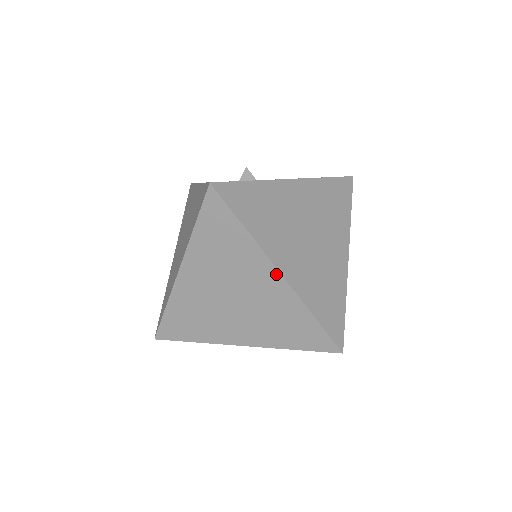
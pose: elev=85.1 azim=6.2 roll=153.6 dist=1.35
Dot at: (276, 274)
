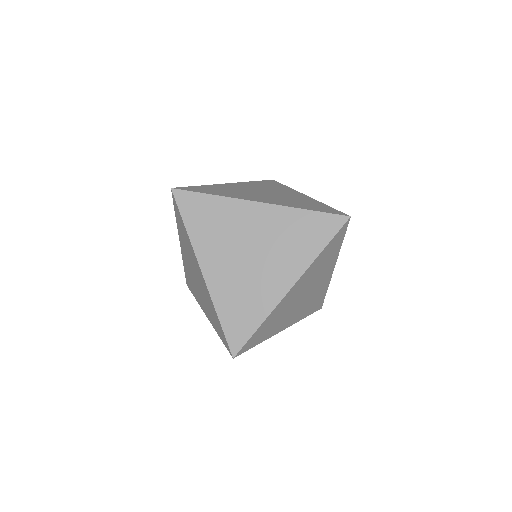
Dot at: (257, 205)
